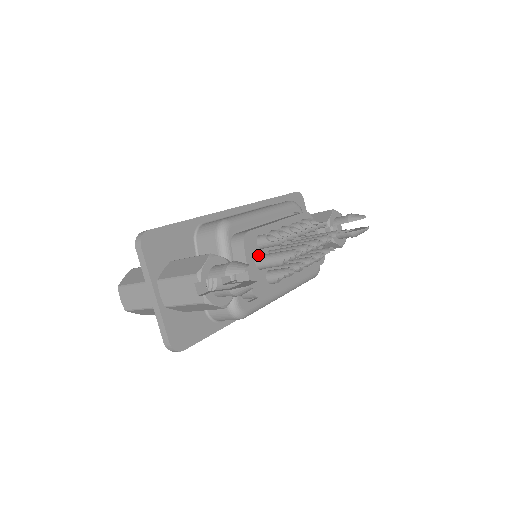
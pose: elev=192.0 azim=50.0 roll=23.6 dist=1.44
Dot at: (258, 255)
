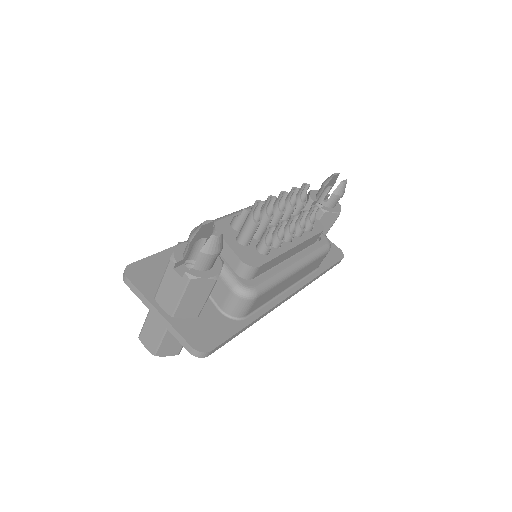
Dot at: occluded
